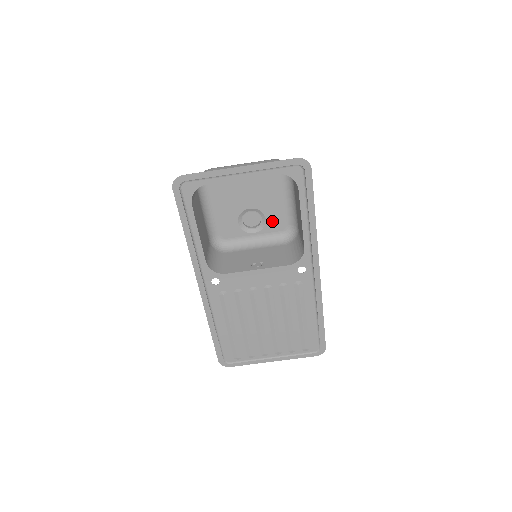
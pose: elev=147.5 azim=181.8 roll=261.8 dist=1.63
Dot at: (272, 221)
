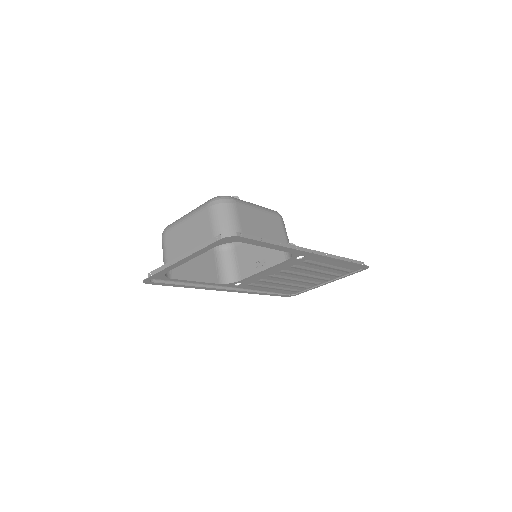
Dot at: occluded
